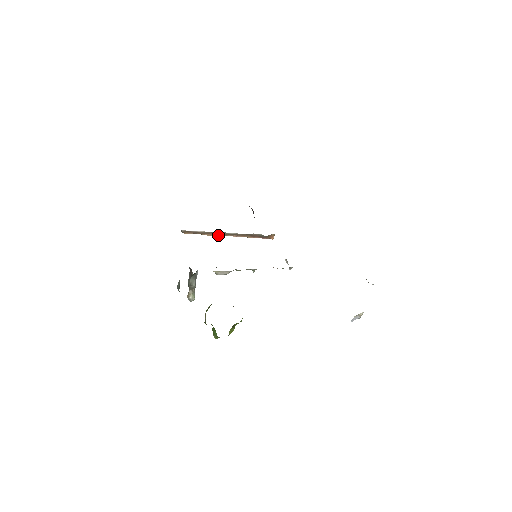
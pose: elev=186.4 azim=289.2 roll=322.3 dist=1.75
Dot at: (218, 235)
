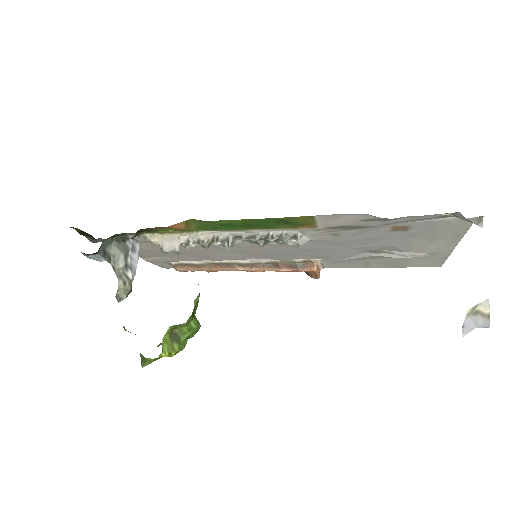
Dot at: (224, 269)
